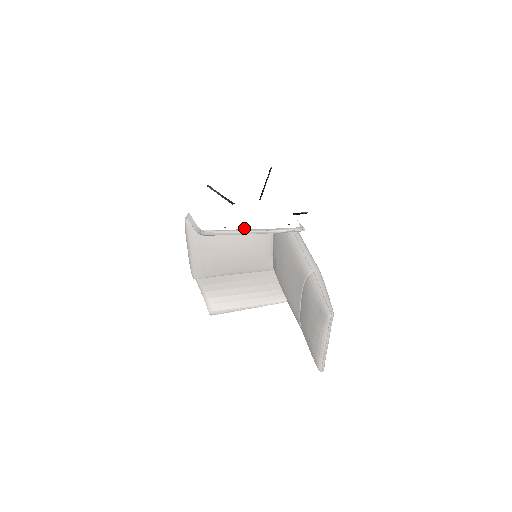
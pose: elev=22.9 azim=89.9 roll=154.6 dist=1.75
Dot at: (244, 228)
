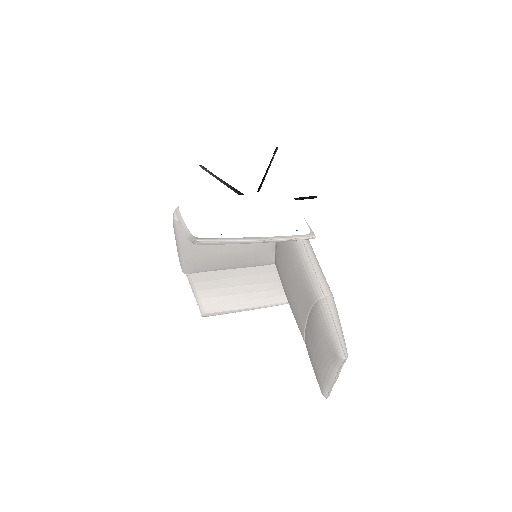
Dot at: (244, 236)
